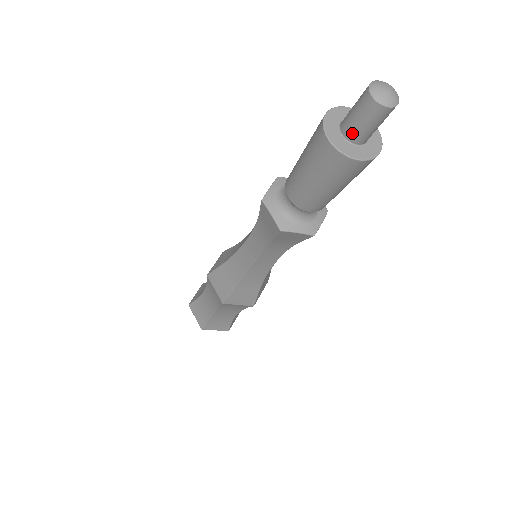
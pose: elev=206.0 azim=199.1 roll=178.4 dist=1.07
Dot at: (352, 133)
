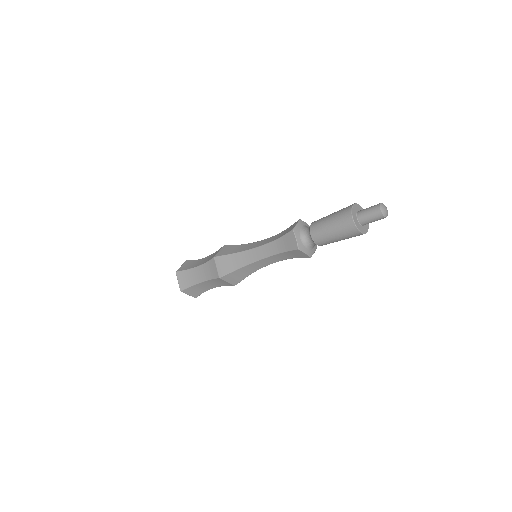
Dot at: occluded
